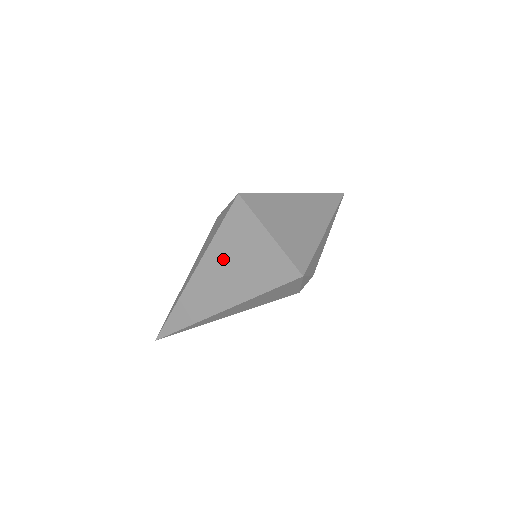
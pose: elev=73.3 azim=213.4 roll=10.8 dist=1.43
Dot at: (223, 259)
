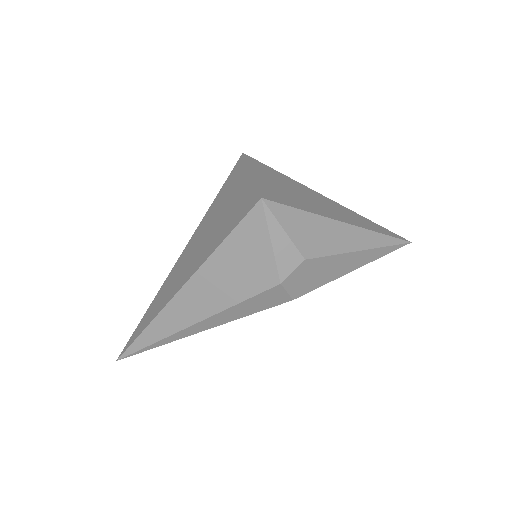
Dot at: (206, 225)
